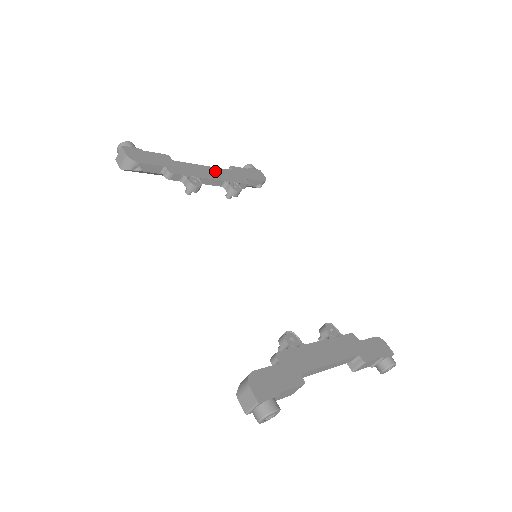
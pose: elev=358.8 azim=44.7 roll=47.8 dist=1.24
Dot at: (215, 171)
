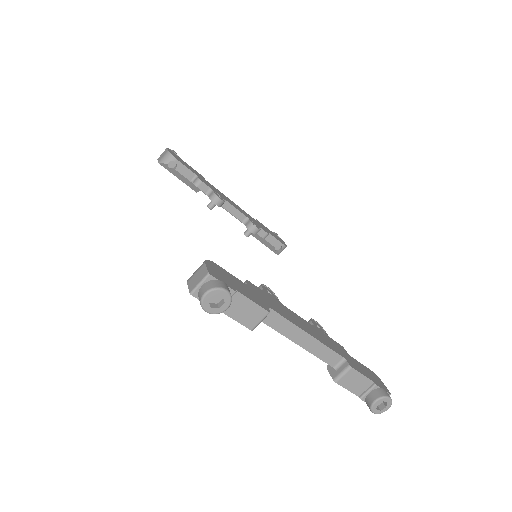
Dot at: (241, 209)
